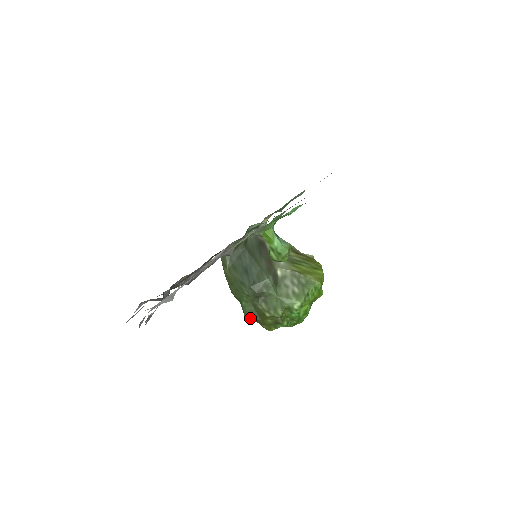
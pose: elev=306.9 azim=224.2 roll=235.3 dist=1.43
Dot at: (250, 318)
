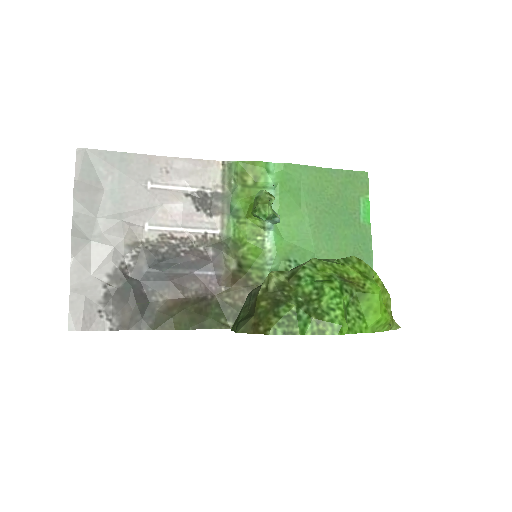
Dot at: (241, 327)
